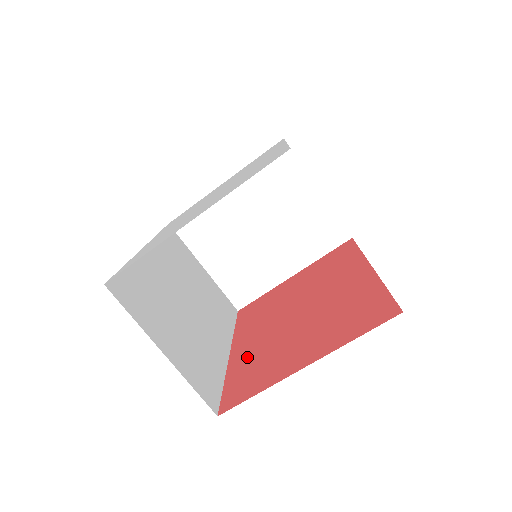
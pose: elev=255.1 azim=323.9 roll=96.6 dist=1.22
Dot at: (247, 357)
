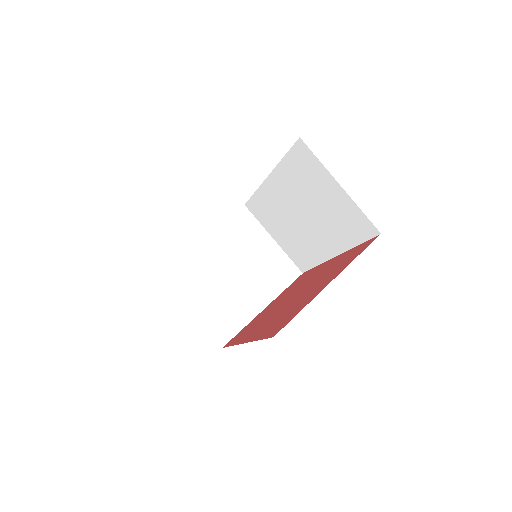
Dot at: (267, 326)
